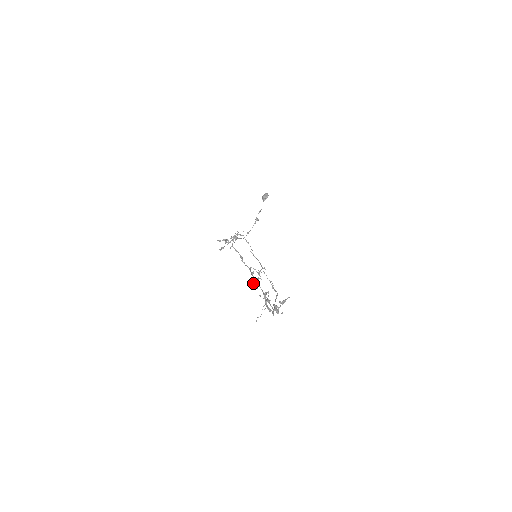
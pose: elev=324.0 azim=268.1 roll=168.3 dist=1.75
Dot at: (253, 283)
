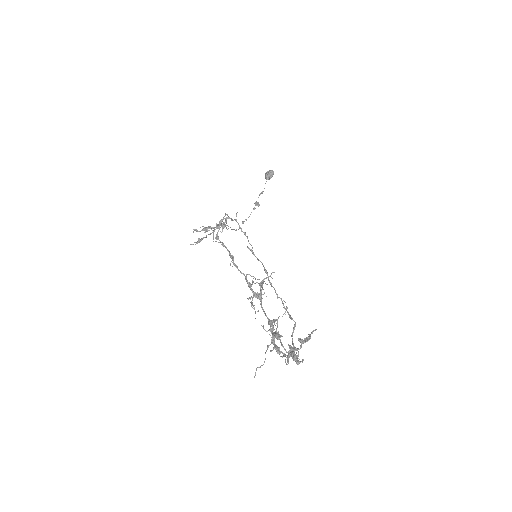
Dot at: (250, 302)
